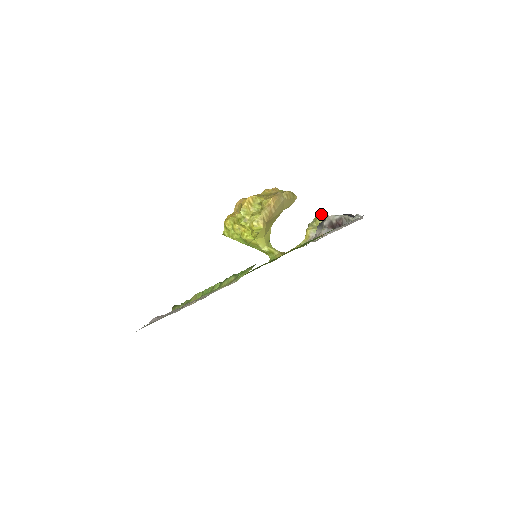
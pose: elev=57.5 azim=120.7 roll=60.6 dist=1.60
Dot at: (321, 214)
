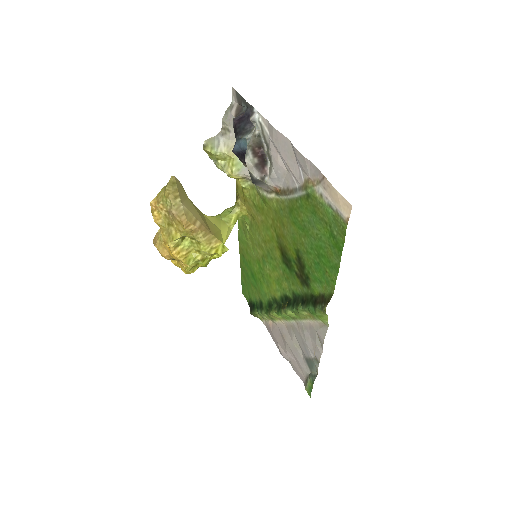
Dot at: (210, 149)
